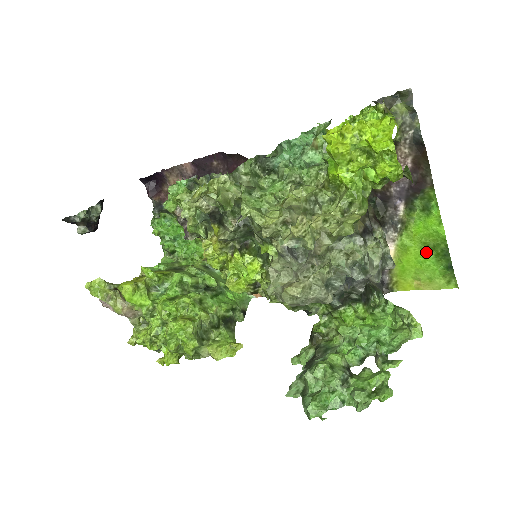
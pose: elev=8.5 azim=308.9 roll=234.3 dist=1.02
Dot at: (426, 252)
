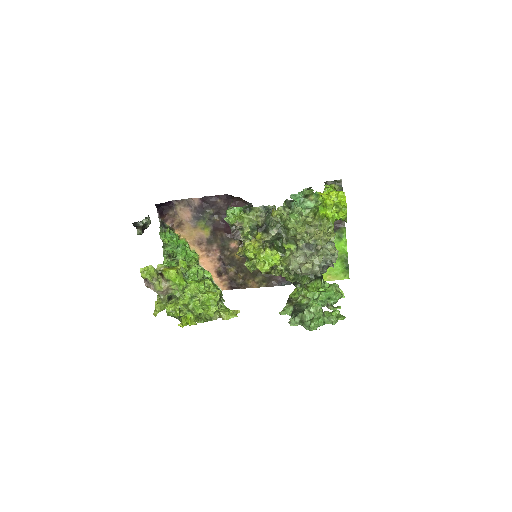
Dot at: (336, 260)
